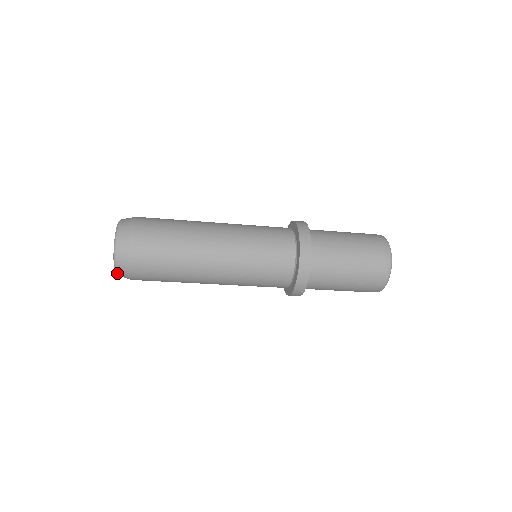
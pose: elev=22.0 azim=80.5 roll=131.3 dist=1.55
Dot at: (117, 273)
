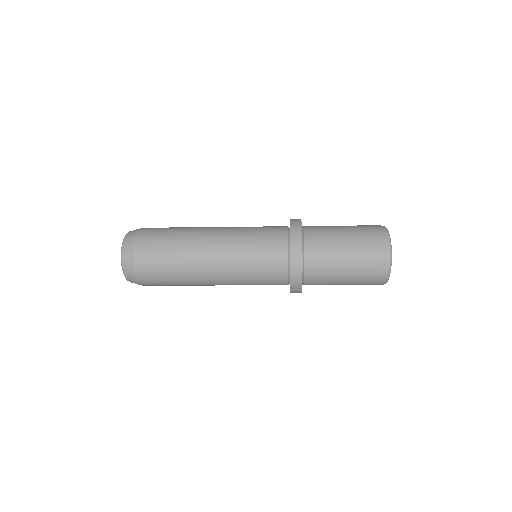
Dot at: (124, 271)
